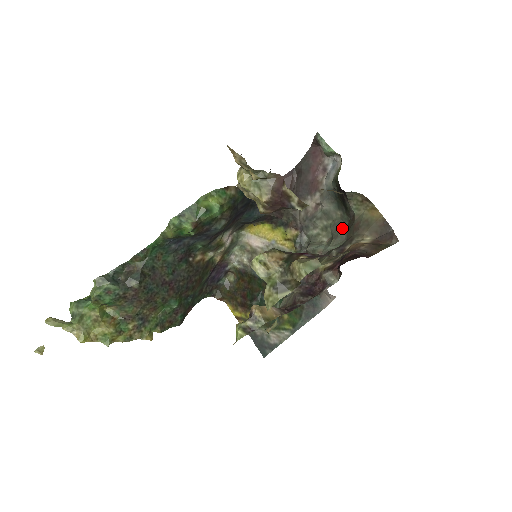
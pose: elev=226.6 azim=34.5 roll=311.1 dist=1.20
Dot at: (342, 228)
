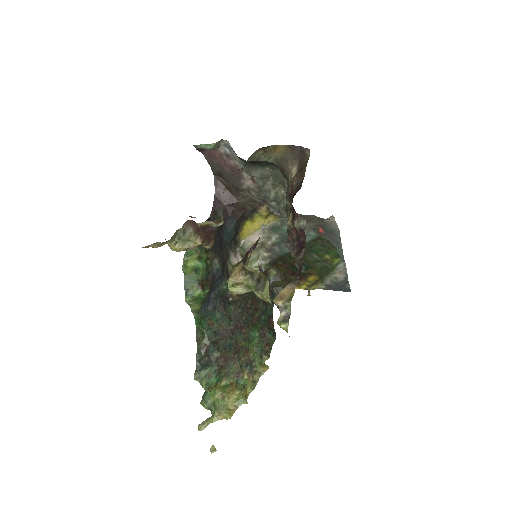
Dot at: (281, 174)
